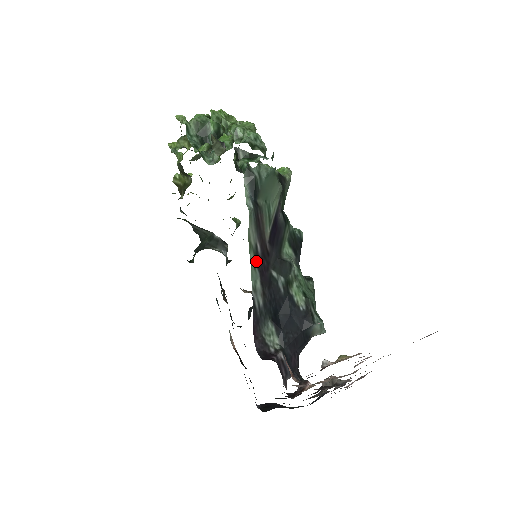
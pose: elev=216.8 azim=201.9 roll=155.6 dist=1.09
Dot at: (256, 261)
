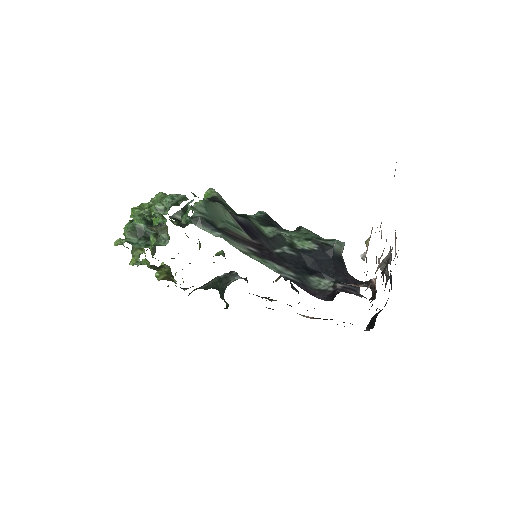
Dot at: (260, 257)
